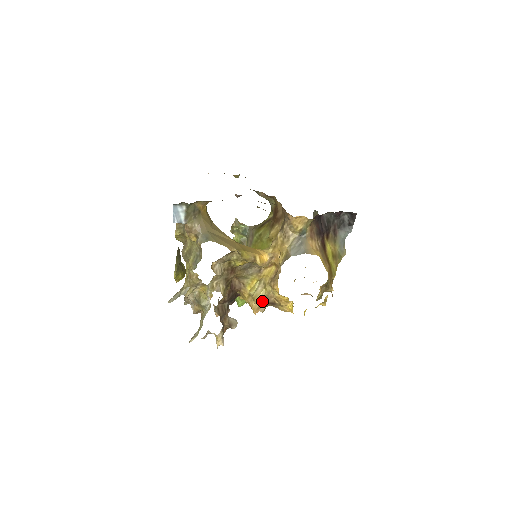
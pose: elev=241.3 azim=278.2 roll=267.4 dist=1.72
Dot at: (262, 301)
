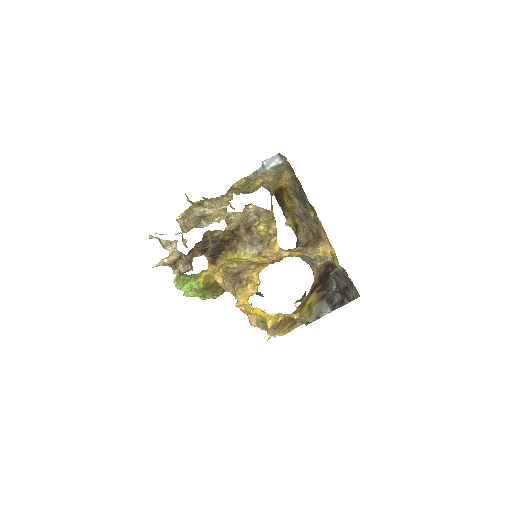
Dot at: (238, 268)
